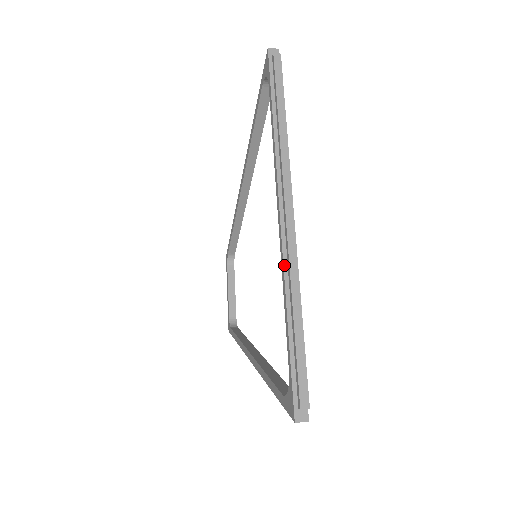
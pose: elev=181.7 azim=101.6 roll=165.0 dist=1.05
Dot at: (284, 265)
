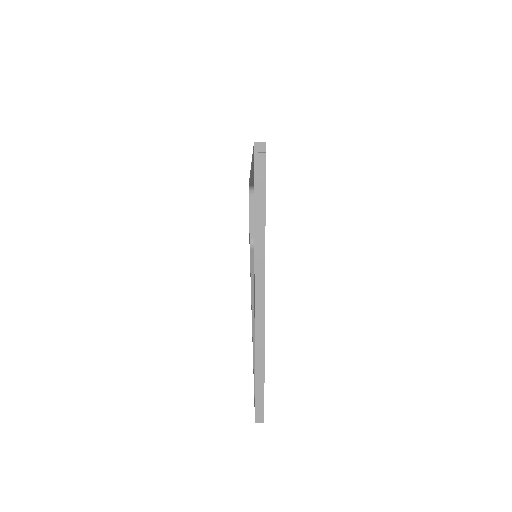
Dot at: (255, 338)
